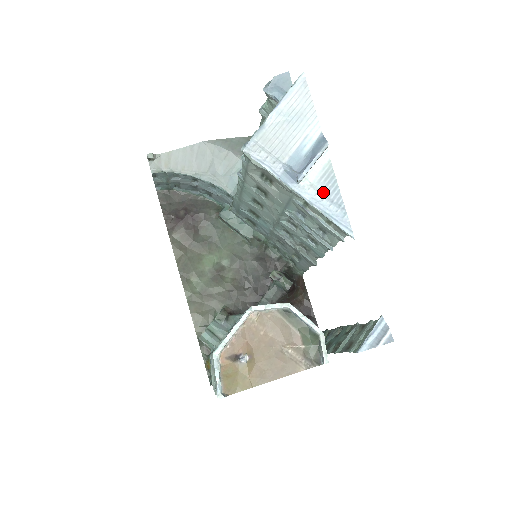
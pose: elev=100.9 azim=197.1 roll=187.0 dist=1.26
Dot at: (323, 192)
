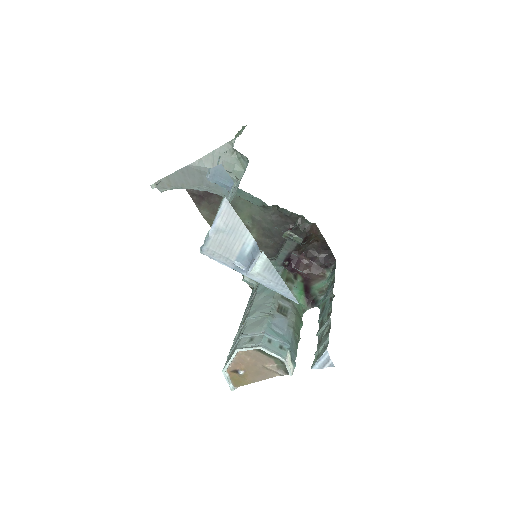
Dot at: (269, 278)
